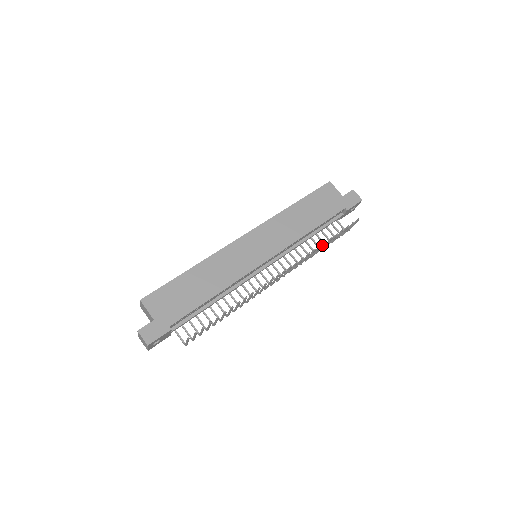
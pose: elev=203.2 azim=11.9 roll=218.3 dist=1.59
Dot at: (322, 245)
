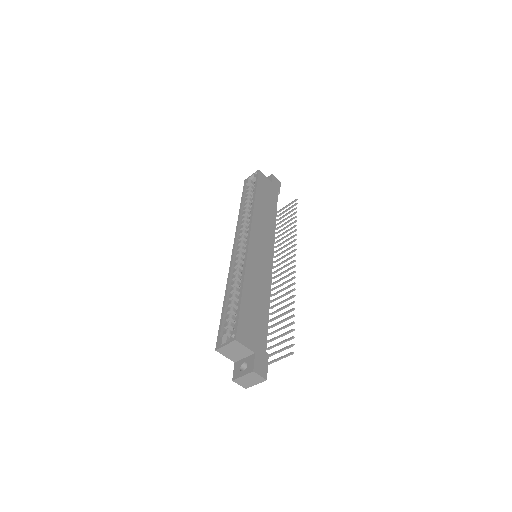
Dot at: (289, 230)
